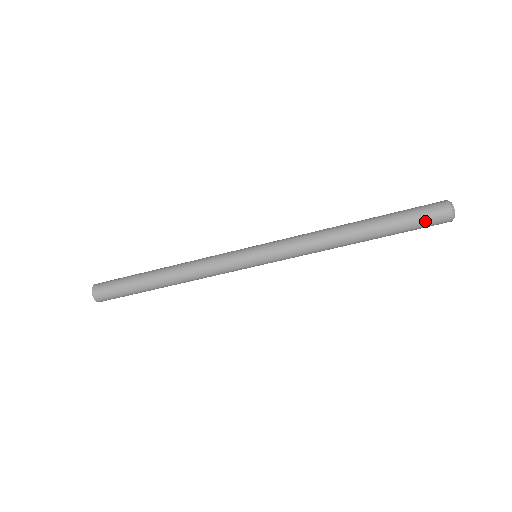
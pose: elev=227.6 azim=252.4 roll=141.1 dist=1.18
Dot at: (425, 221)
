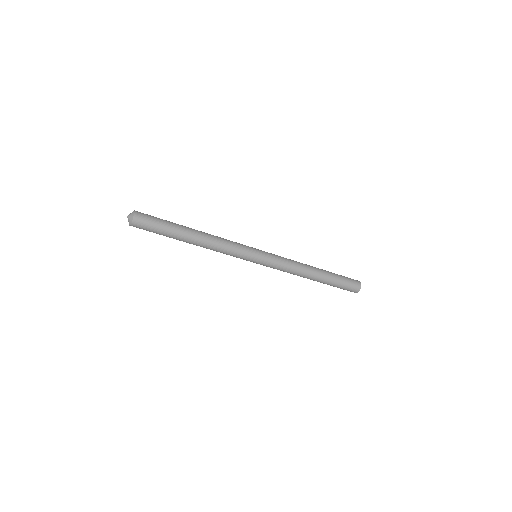
Dot at: (348, 286)
